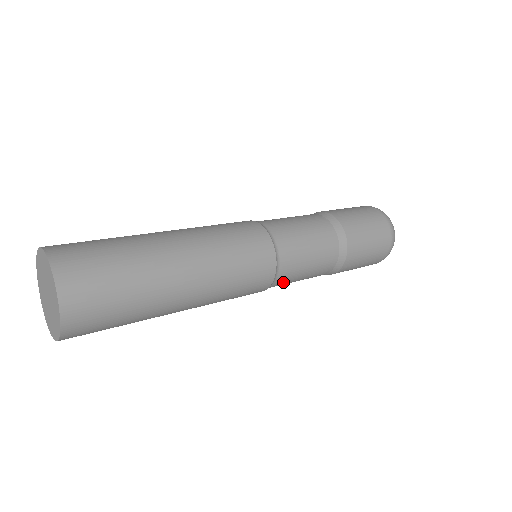
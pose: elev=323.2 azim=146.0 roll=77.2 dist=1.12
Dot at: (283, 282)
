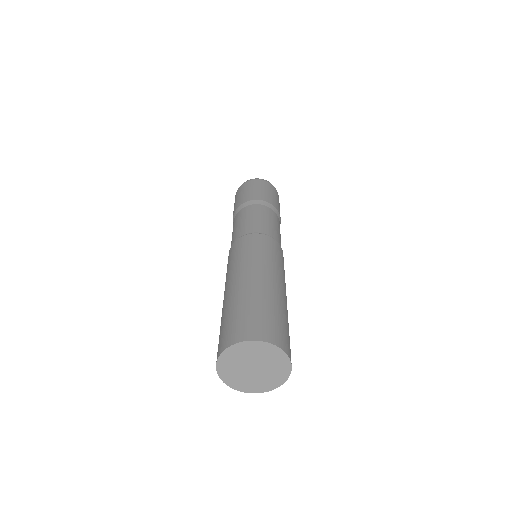
Dot at: occluded
